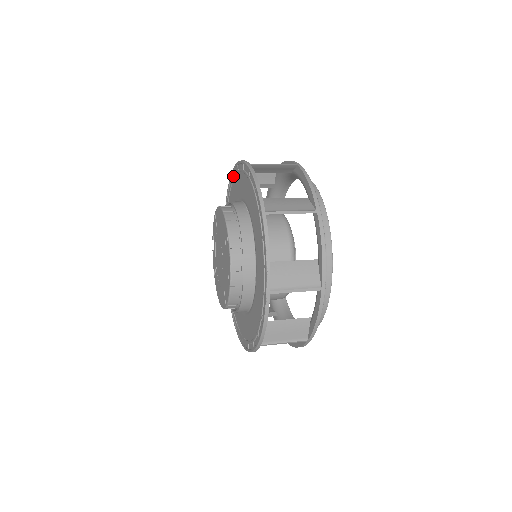
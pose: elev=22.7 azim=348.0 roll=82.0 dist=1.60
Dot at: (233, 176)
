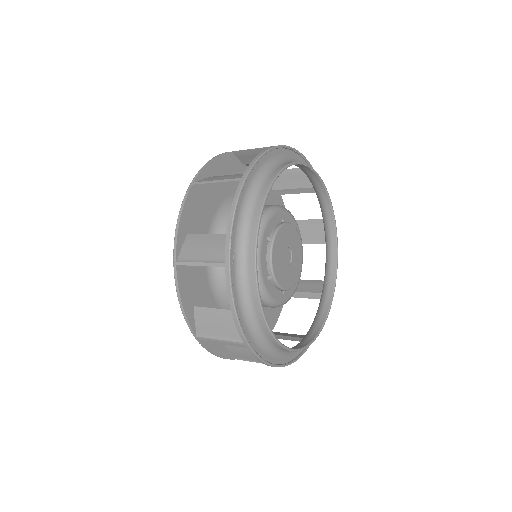
Dot at: occluded
